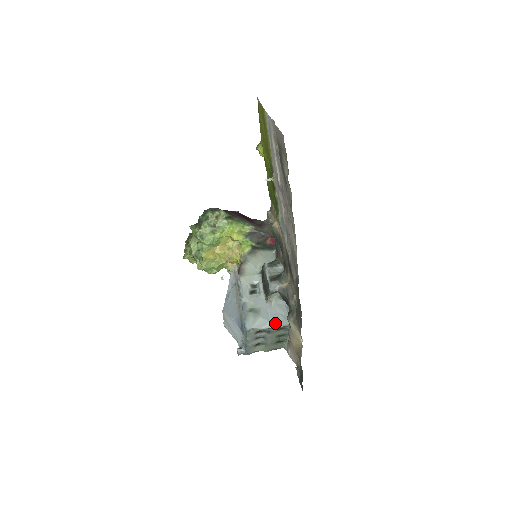
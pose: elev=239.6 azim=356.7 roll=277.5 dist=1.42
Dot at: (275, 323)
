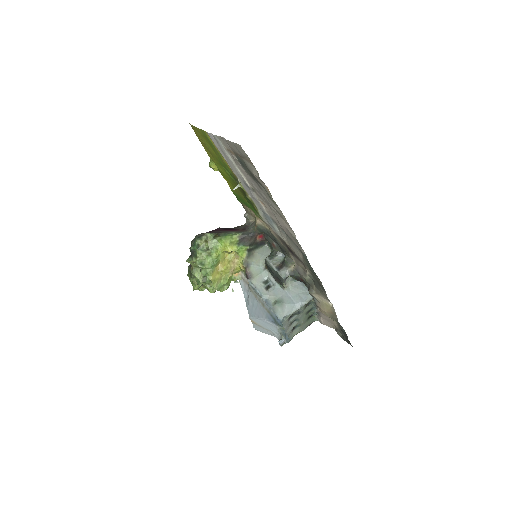
Dot at: (300, 303)
